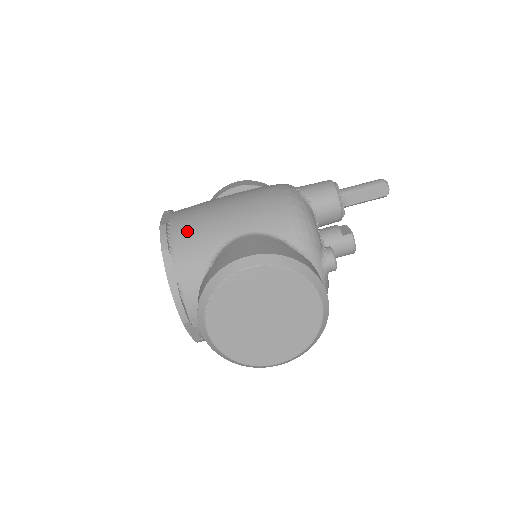
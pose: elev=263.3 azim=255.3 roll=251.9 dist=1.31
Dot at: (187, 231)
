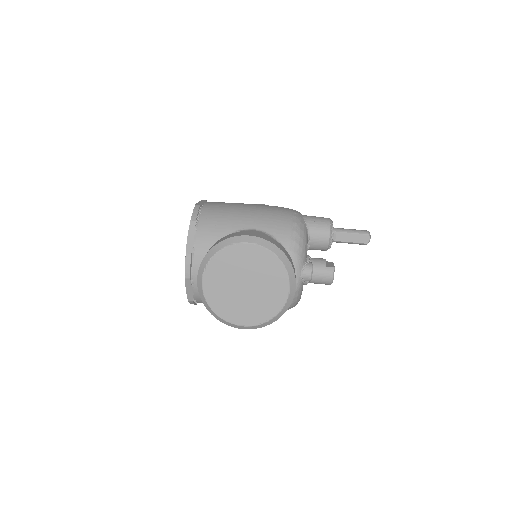
Dot at: (213, 214)
